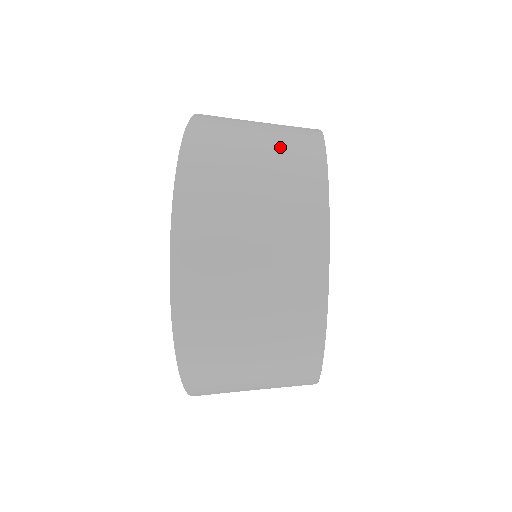
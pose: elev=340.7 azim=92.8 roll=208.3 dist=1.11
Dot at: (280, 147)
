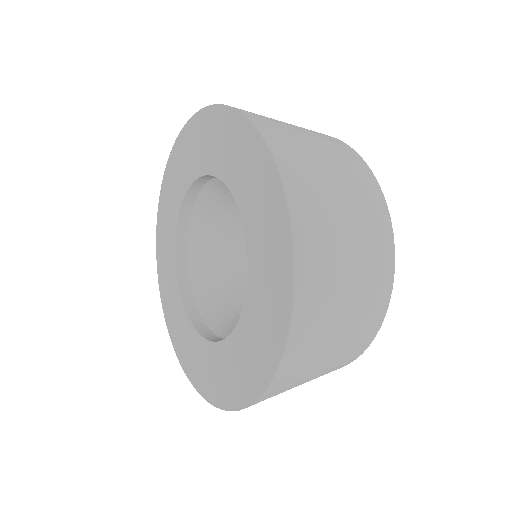
Dot at: occluded
